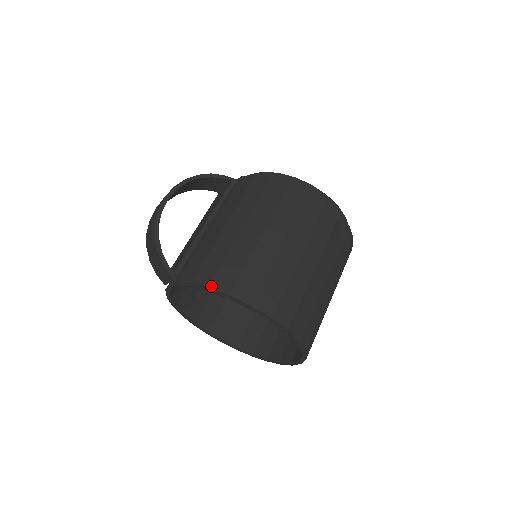
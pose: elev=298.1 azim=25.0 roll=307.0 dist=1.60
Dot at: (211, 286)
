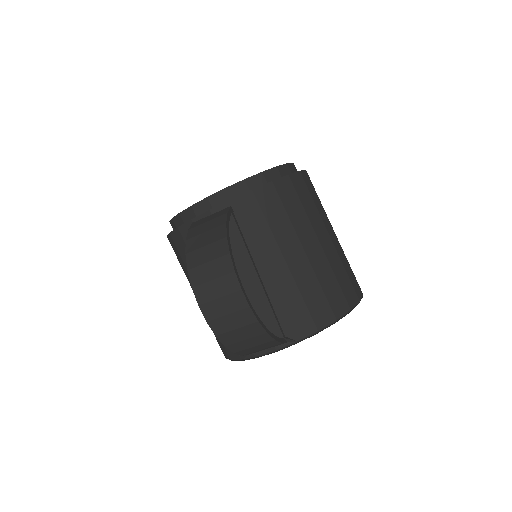
Dot at: (337, 317)
